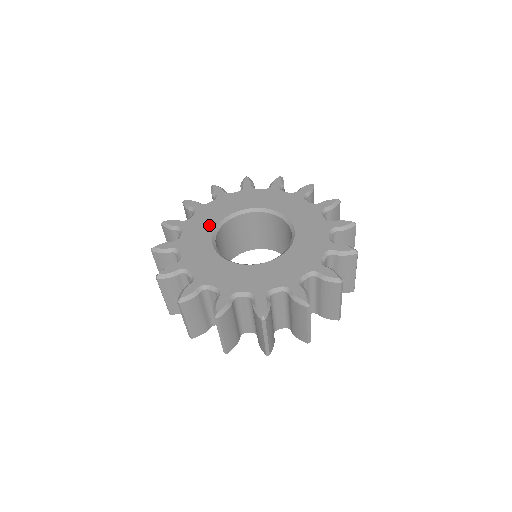
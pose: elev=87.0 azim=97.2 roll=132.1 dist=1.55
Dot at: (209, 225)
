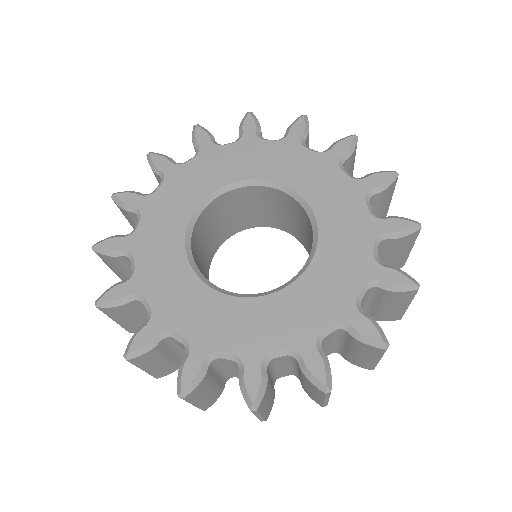
Dot at: (183, 208)
